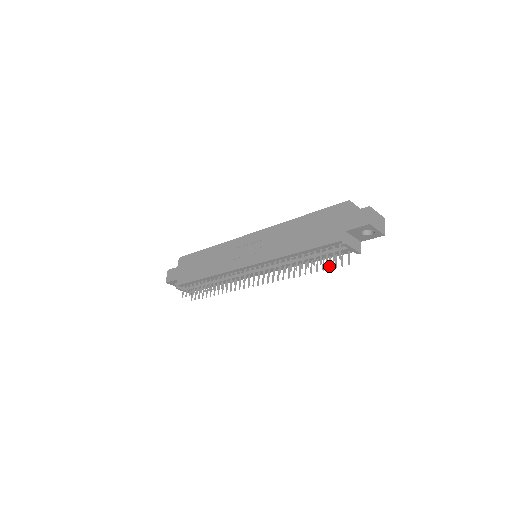
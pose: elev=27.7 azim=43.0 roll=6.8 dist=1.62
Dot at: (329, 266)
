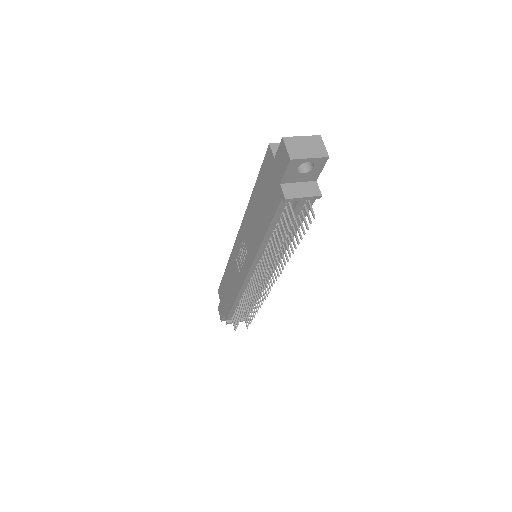
Dot at: occluded
